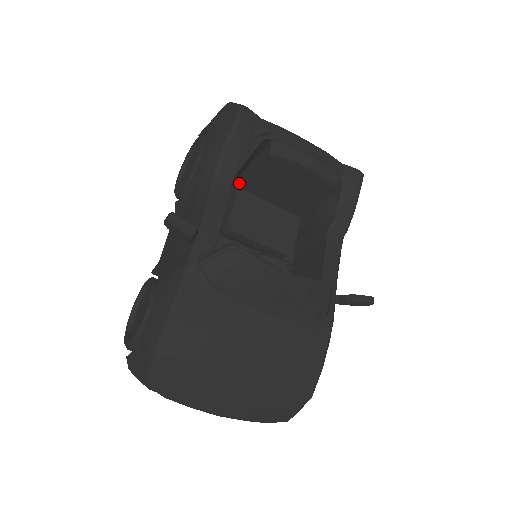
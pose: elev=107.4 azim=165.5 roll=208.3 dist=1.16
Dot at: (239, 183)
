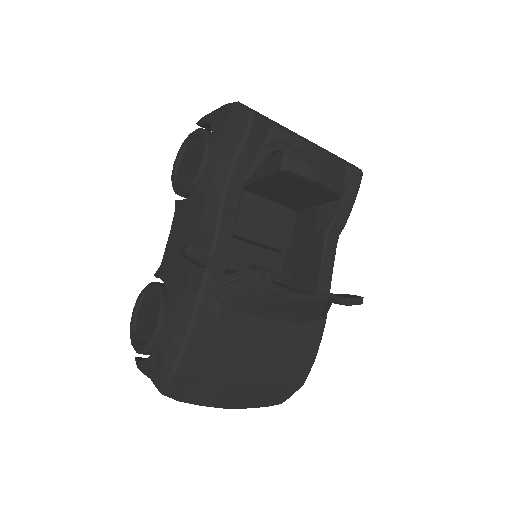
Dot at: occluded
